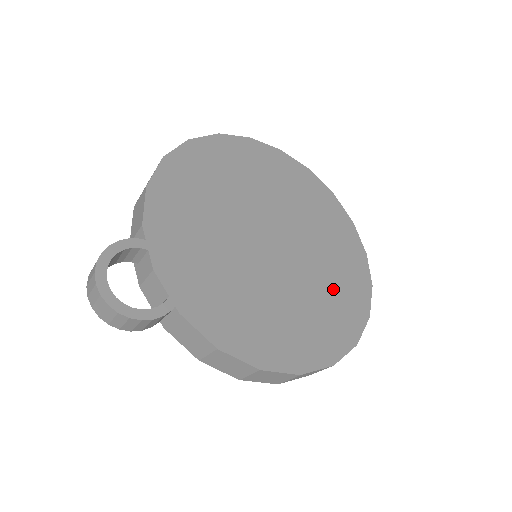
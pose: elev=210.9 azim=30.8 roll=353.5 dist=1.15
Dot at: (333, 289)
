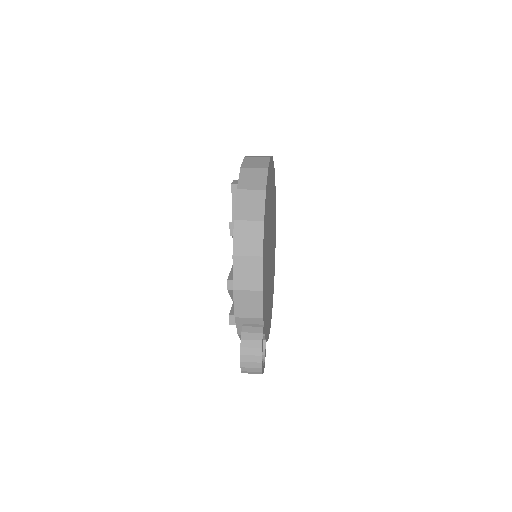
Dot at: occluded
